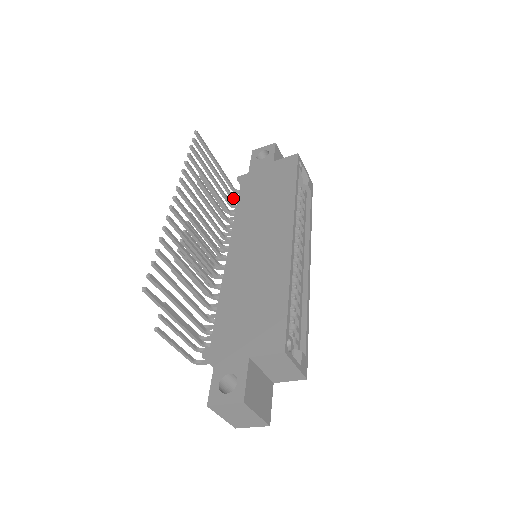
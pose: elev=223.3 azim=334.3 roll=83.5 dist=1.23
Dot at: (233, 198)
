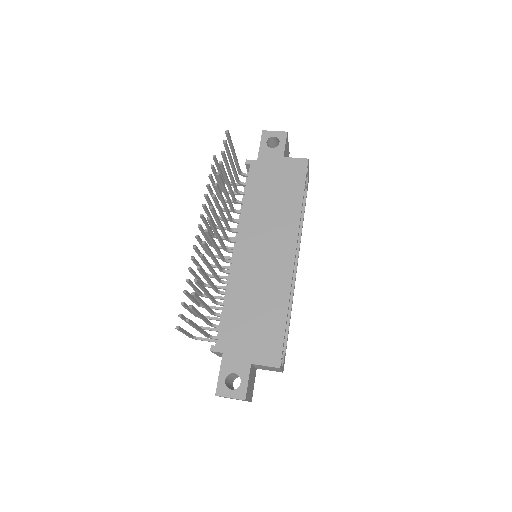
Dot at: (239, 183)
